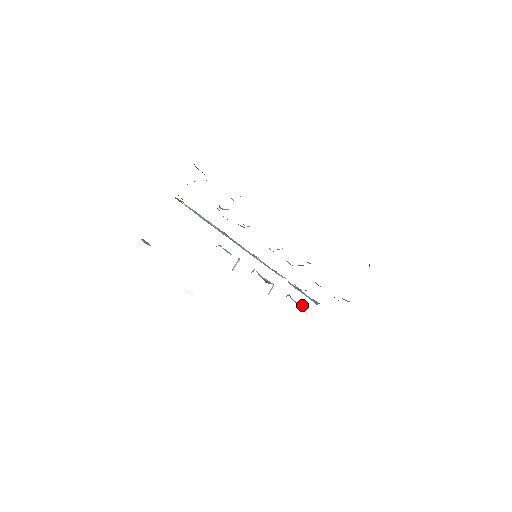
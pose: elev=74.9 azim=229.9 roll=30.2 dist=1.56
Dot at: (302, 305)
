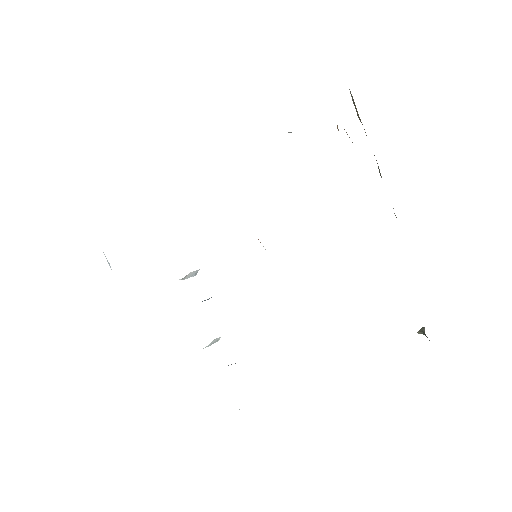
Dot at: occluded
